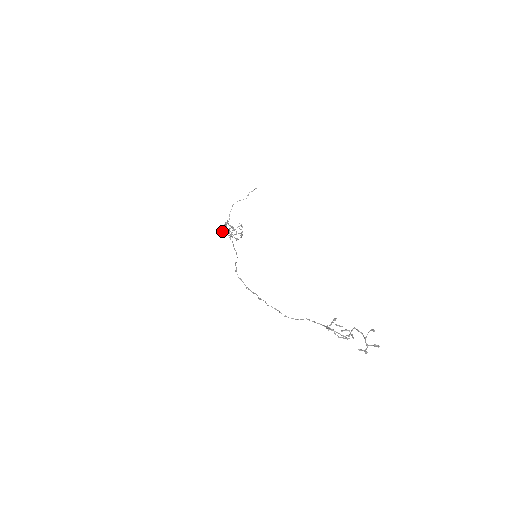
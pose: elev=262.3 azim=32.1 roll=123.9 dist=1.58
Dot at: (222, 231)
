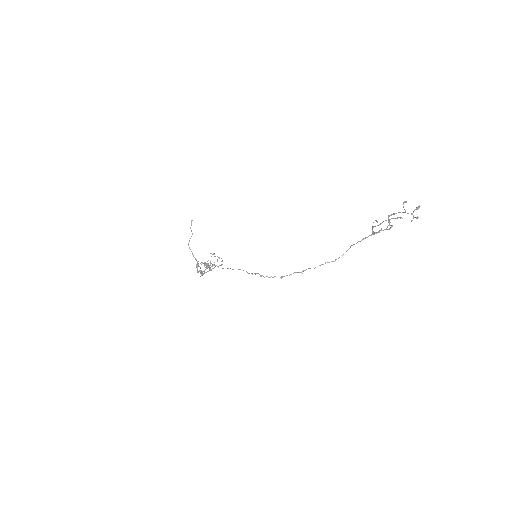
Dot at: occluded
